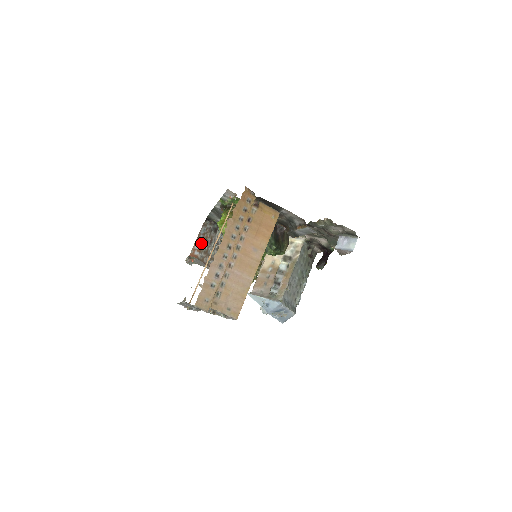
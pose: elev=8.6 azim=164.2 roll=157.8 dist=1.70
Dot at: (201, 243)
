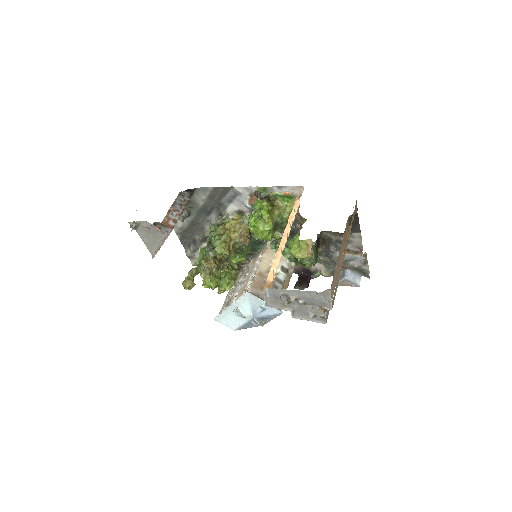
Dot at: (178, 214)
